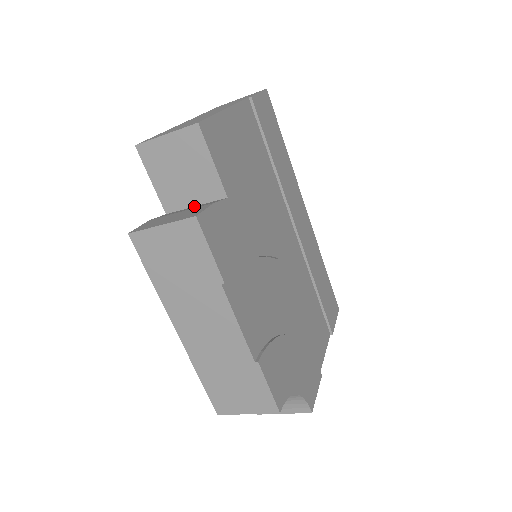
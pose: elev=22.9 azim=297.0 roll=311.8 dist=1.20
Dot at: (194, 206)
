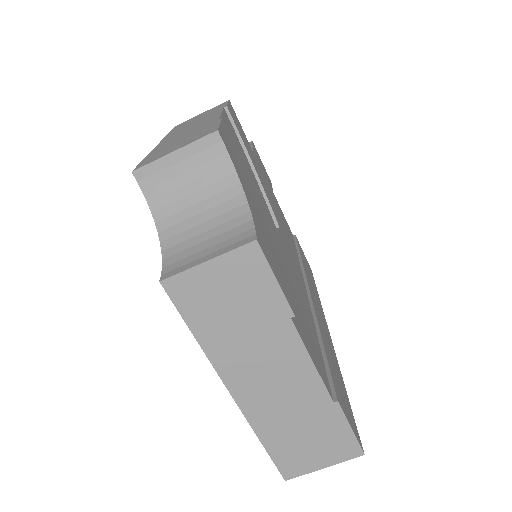
Dot at: occluded
